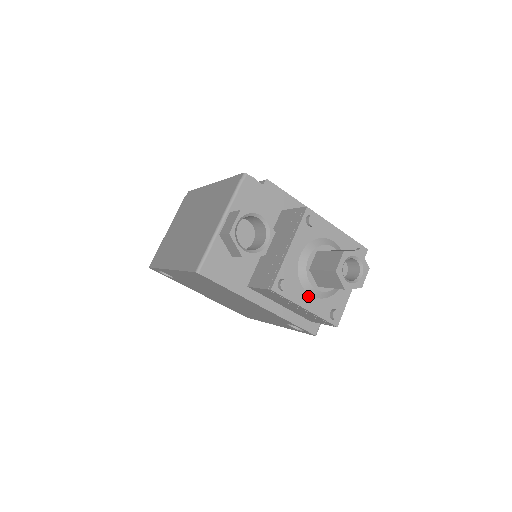
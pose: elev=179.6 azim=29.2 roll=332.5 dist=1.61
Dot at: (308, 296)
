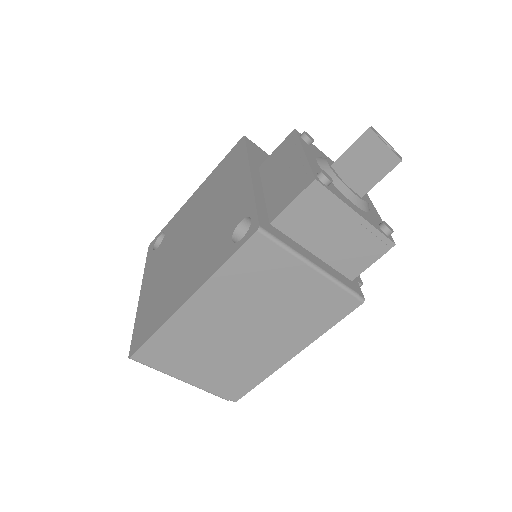
Dot at: (315, 159)
